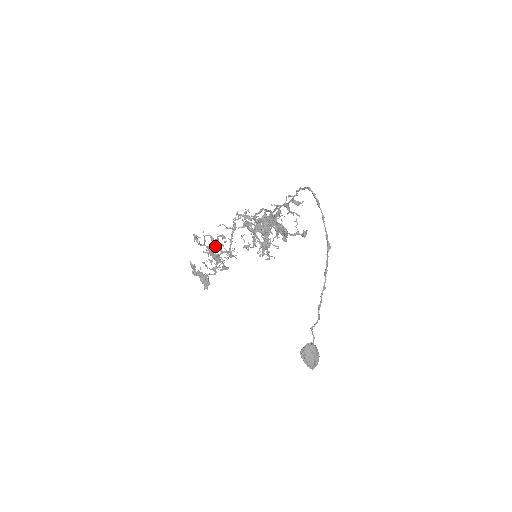
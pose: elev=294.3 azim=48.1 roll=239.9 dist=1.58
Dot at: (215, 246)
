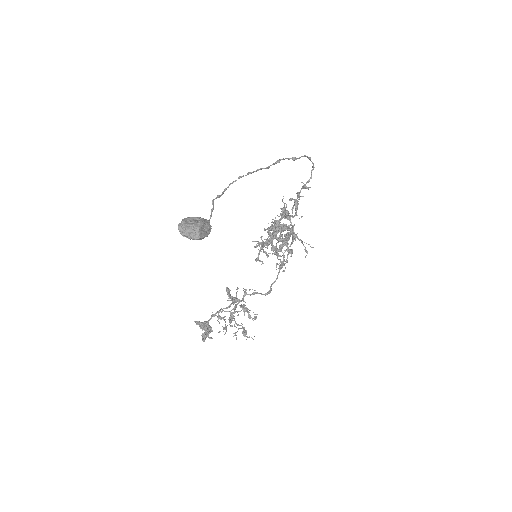
Dot at: (241, 307)
